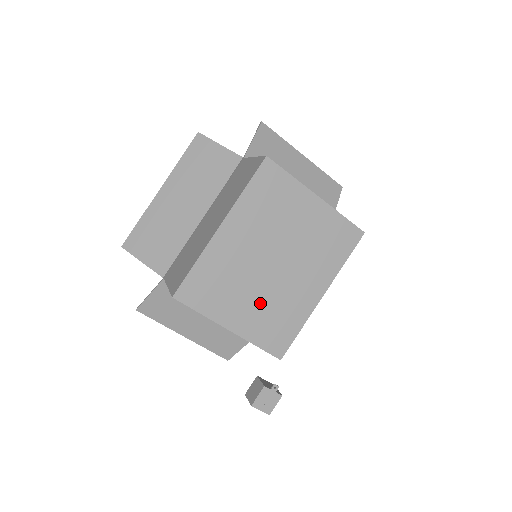
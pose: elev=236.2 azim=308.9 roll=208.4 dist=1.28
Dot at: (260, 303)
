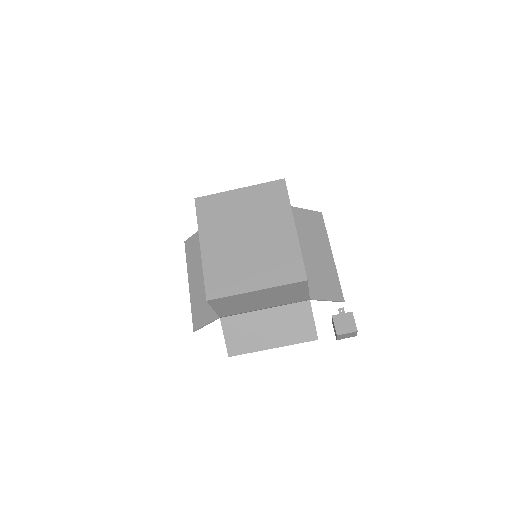
Dot at: (260, 262)
